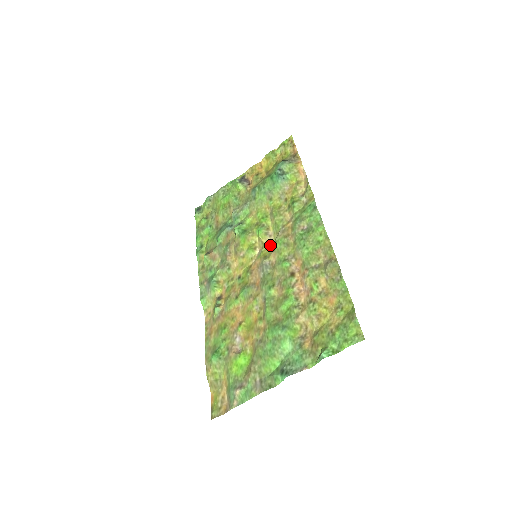
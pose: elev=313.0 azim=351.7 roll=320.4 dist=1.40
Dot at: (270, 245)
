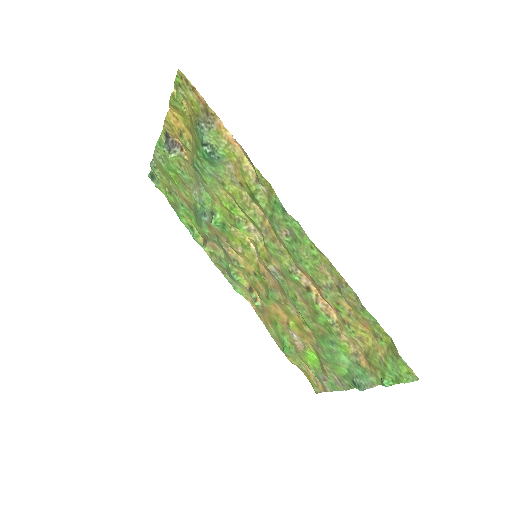
Dot at: (262, 245)
